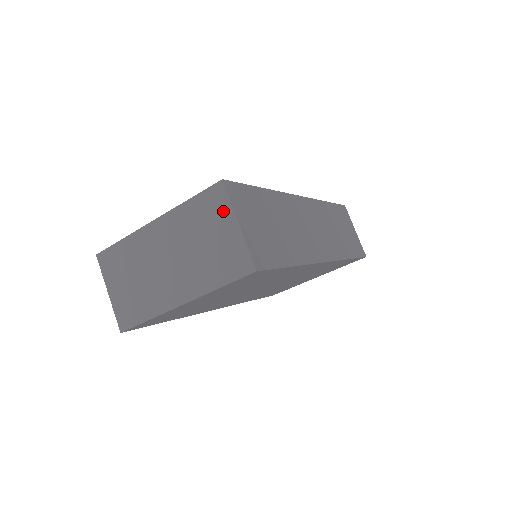
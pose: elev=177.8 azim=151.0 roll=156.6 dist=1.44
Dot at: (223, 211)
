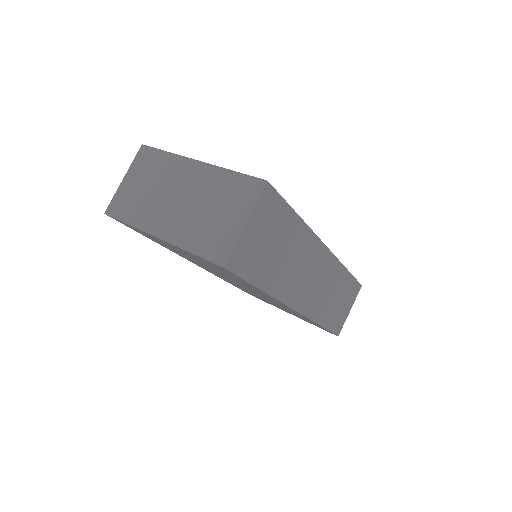
Dot at: (246, 203)
